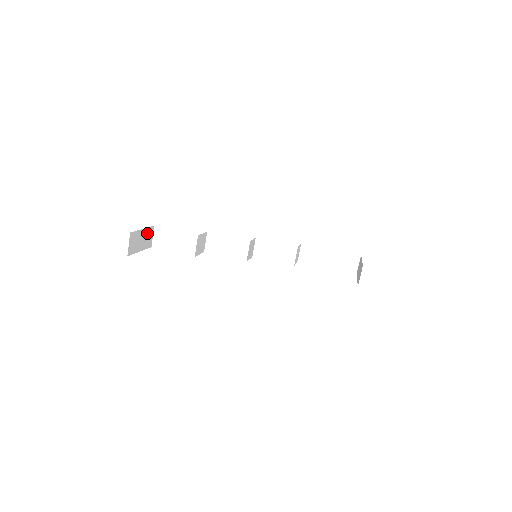
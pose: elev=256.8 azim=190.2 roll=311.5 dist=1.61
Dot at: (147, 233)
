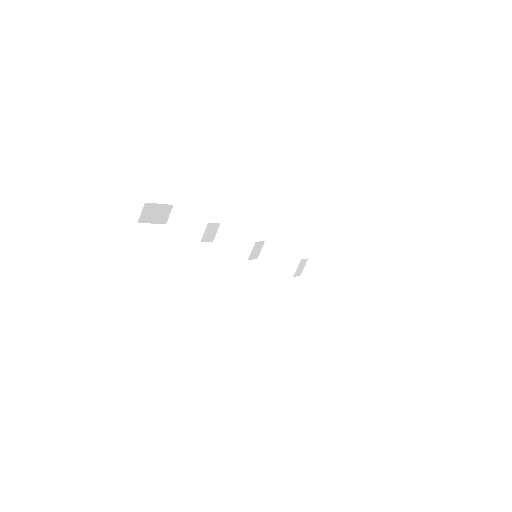
Dot at: (164, 209)
